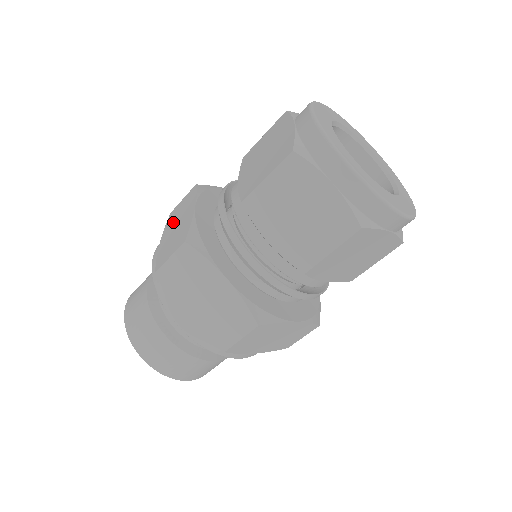
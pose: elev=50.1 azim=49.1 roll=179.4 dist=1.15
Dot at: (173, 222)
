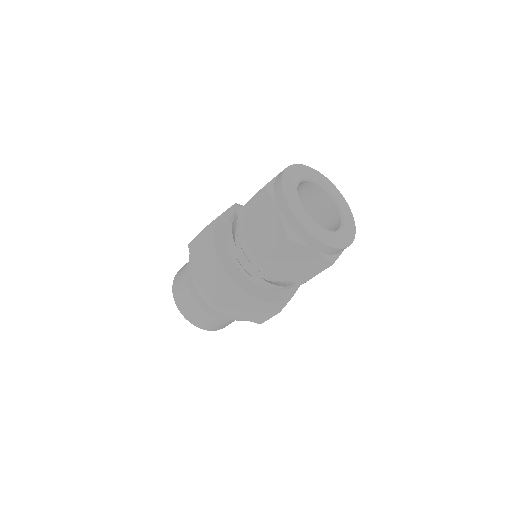
Dot at: (199, 259)
